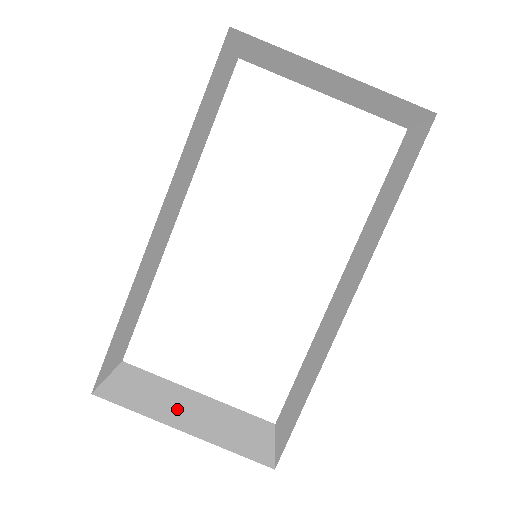
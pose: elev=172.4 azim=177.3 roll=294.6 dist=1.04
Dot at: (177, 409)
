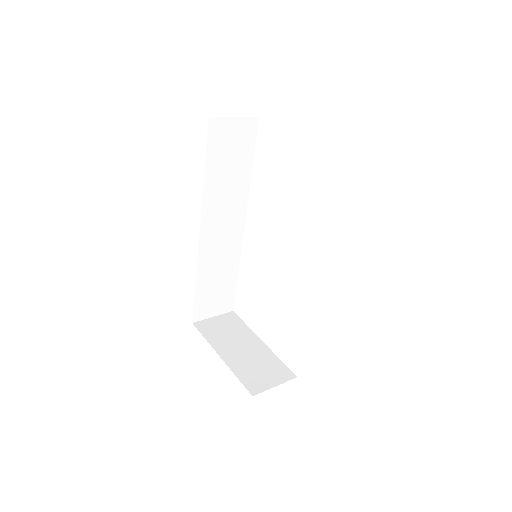
Dot at: (233, 345)
